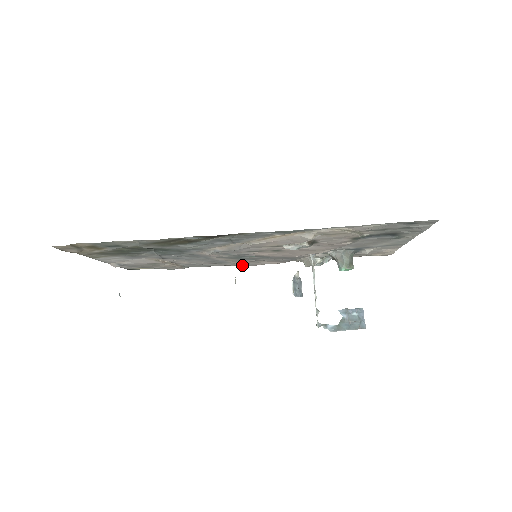
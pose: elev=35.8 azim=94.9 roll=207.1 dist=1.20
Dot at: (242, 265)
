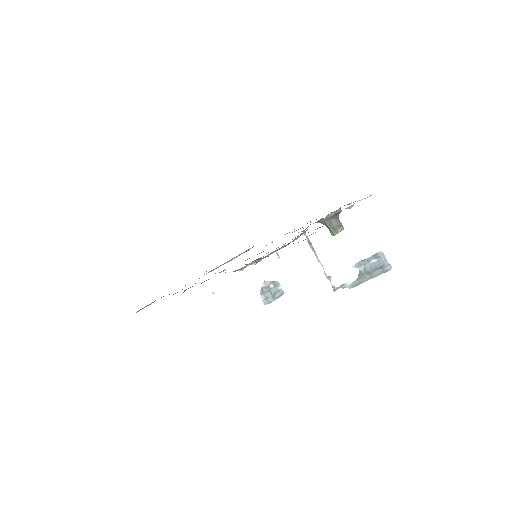
Dot at: occluded
